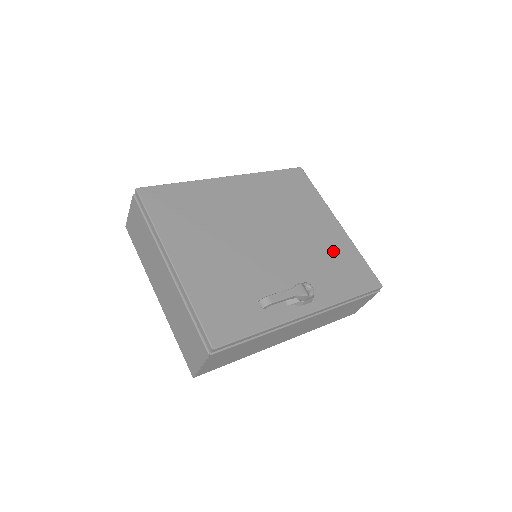
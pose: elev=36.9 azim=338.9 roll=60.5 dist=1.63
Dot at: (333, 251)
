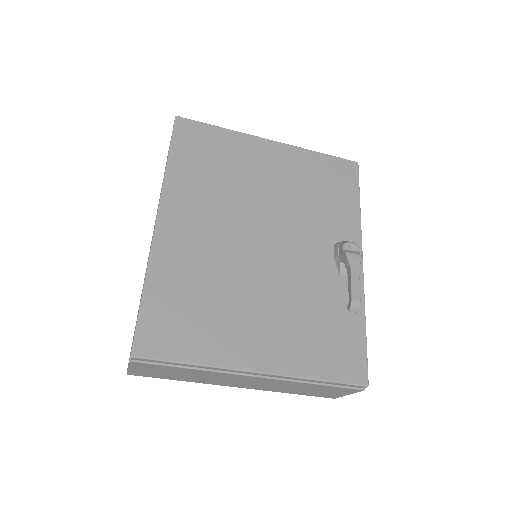
Dot at: (304, 178)
